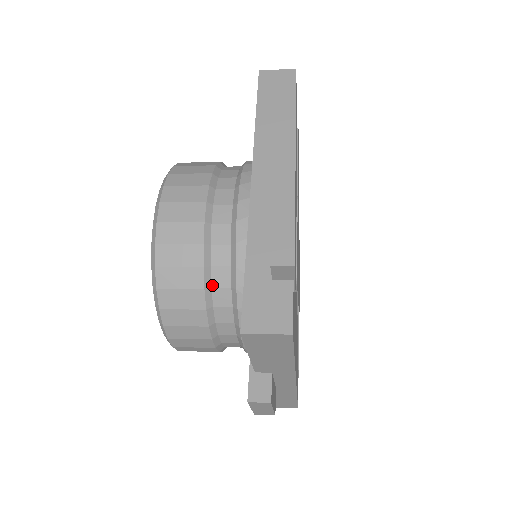
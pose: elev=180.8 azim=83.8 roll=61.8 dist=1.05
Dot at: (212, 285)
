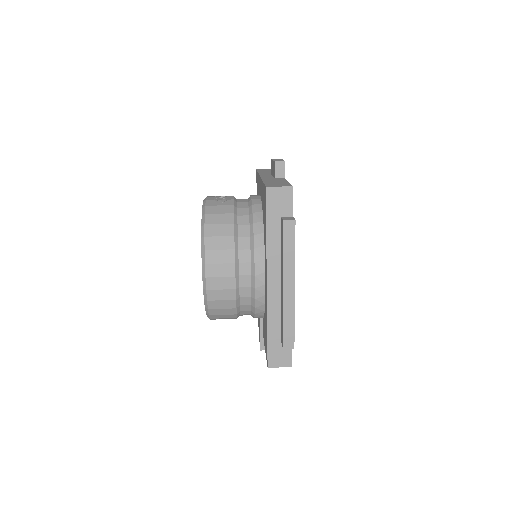
Dot at: (240, 311)
